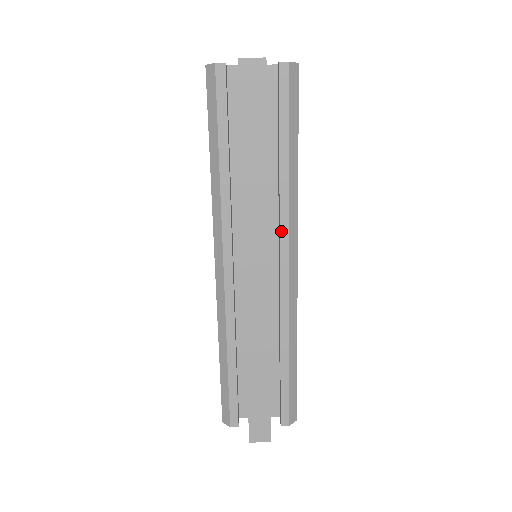
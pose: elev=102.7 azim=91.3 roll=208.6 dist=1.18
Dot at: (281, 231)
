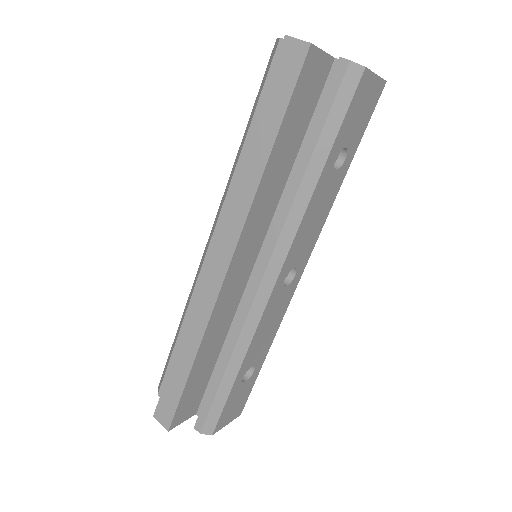
Dot at: (269, 239)
